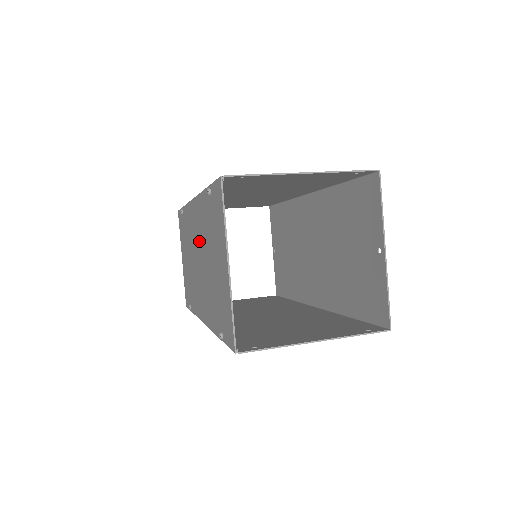
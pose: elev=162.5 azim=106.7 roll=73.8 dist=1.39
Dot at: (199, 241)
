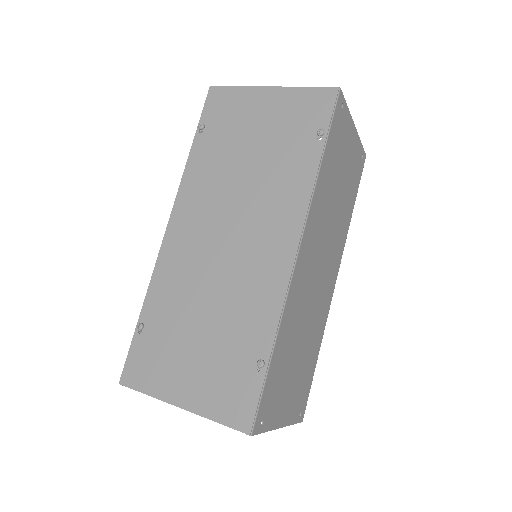
Dot at: (213, 212)
